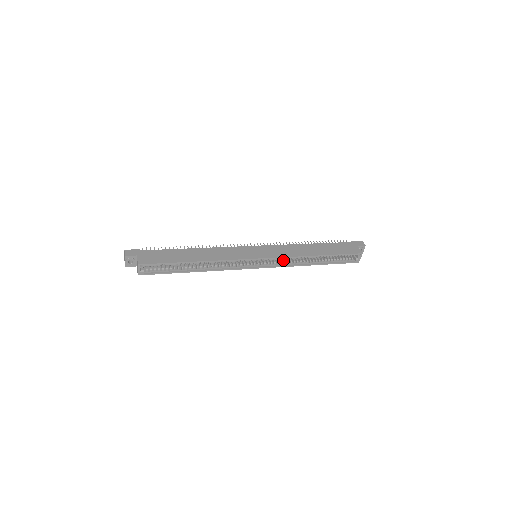
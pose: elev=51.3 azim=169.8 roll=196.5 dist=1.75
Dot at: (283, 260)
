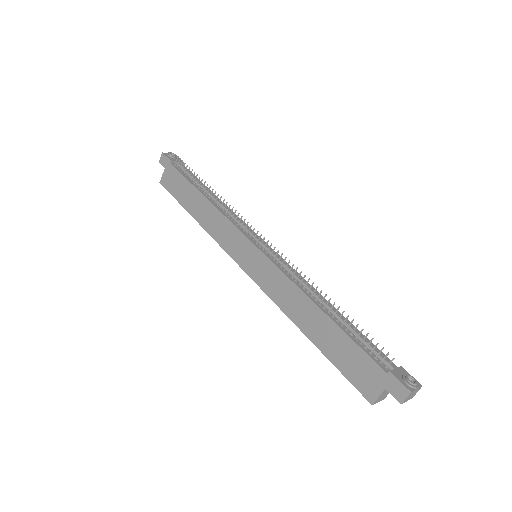
Dot at: occluded
